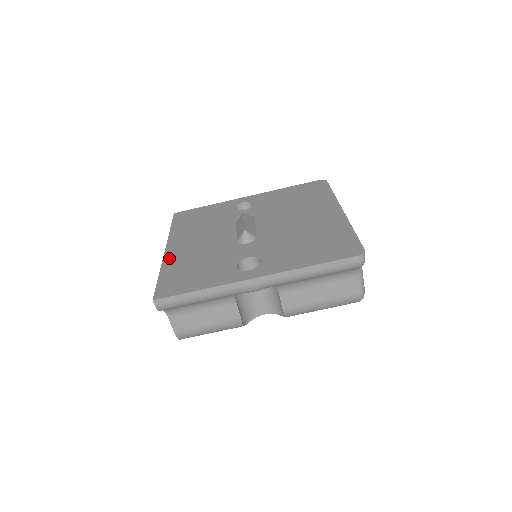
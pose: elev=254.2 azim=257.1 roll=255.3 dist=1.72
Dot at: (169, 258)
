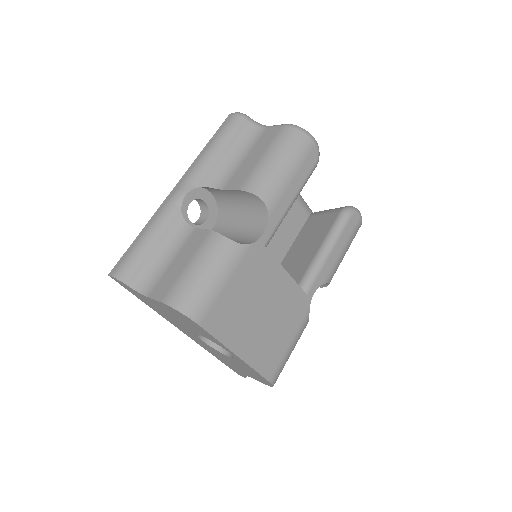
Dot at: occluded
